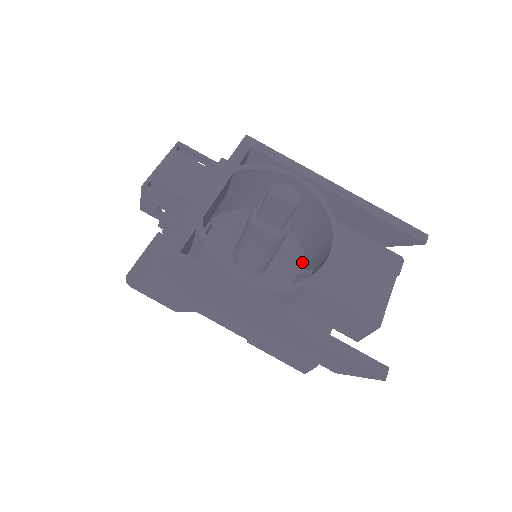
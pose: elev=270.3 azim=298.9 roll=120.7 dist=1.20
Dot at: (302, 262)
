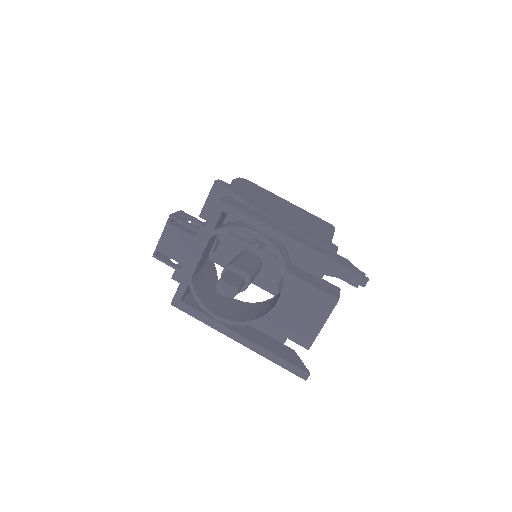
Dot at: occluded
